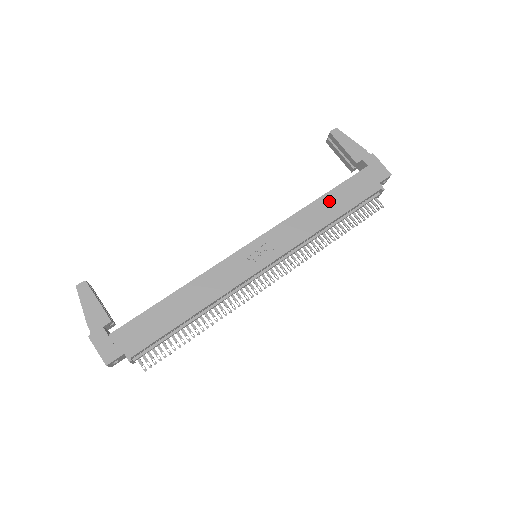
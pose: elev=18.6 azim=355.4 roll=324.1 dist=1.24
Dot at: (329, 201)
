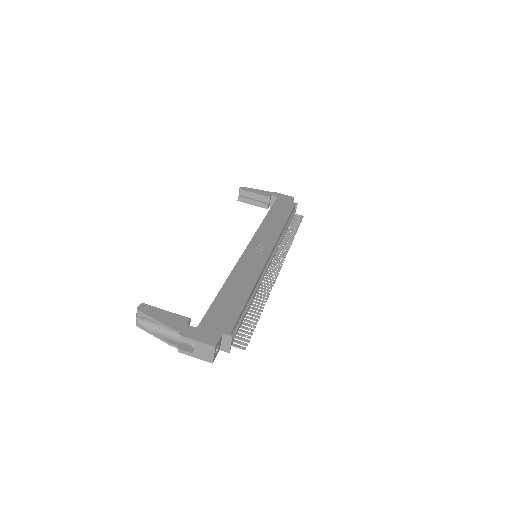
Dot at: (274, 215)
